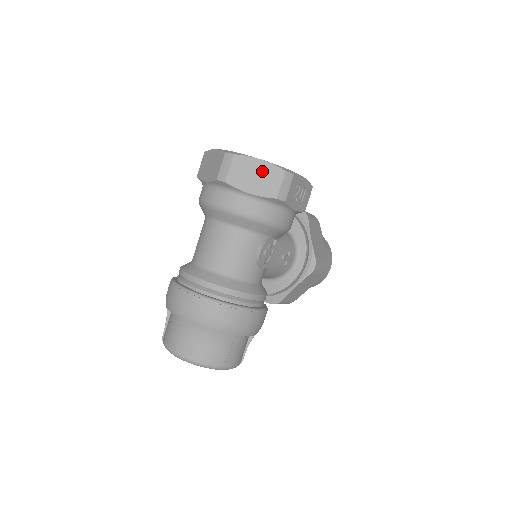
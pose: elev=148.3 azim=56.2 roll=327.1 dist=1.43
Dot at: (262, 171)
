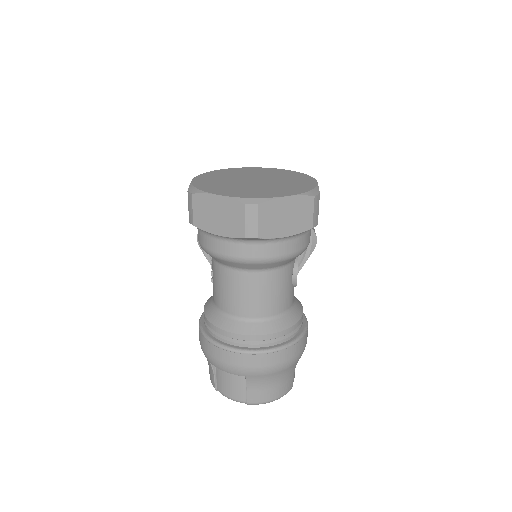
Dot at: (292, 208)
